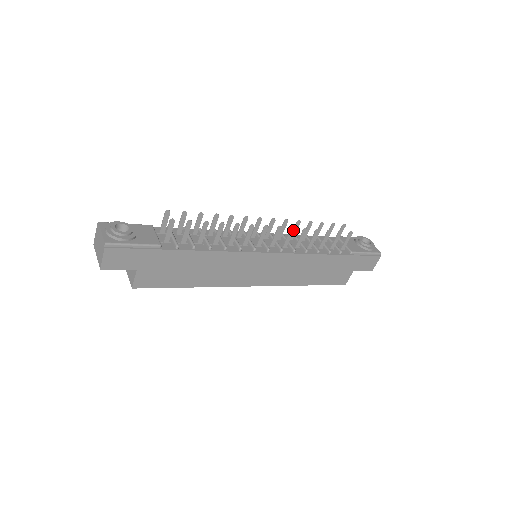
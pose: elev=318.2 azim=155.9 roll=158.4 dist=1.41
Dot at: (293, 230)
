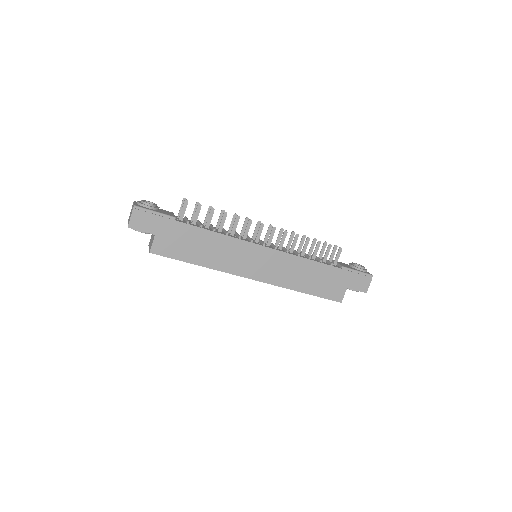
Dot at: (286, 233)
